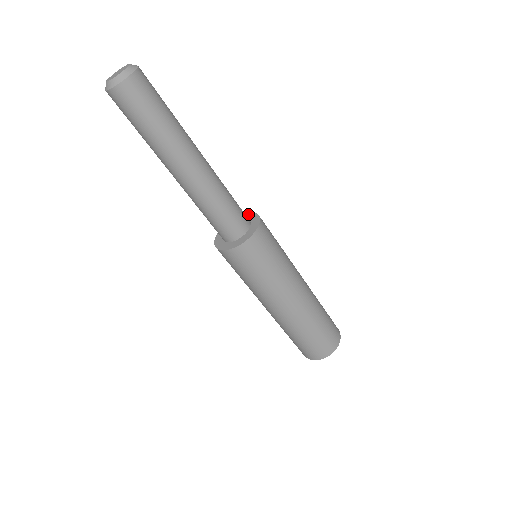
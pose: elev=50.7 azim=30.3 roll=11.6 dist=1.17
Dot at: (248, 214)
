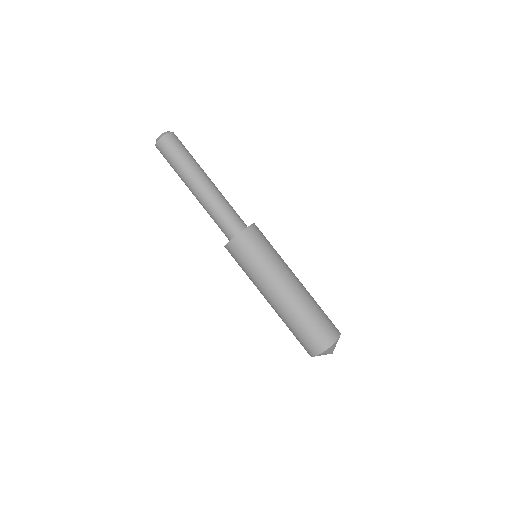
Dot at: occluded
